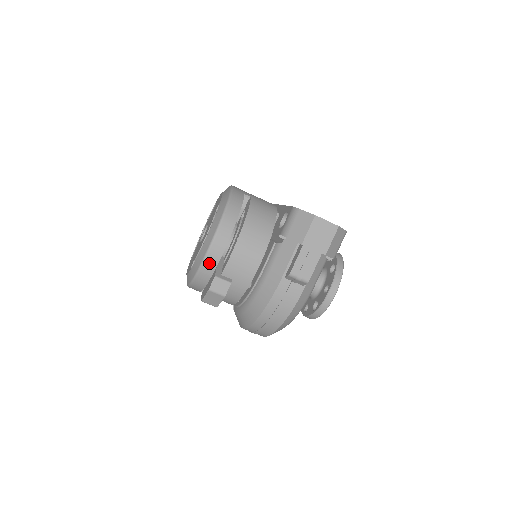
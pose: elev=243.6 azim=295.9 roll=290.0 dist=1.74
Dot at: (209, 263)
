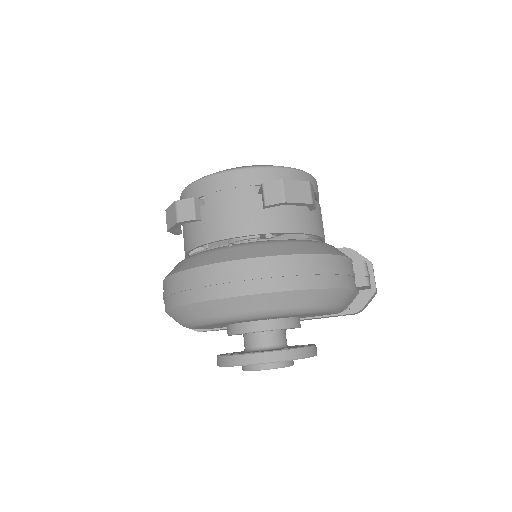
Dot at: (309, 180)
